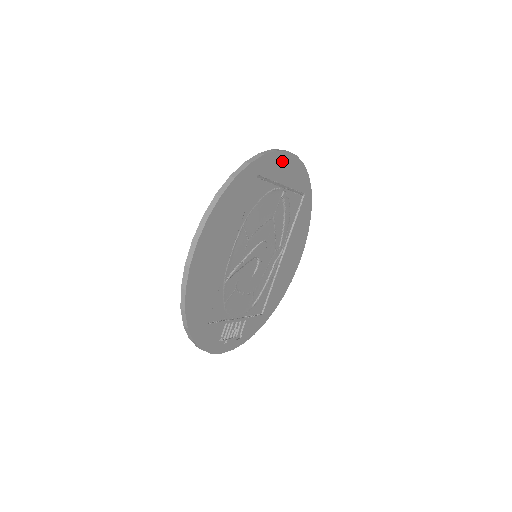
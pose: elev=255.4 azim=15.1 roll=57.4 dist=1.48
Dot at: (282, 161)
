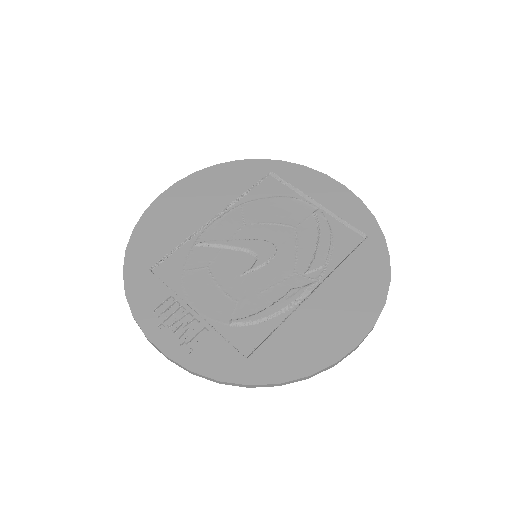
Dot at: (315, 179)
